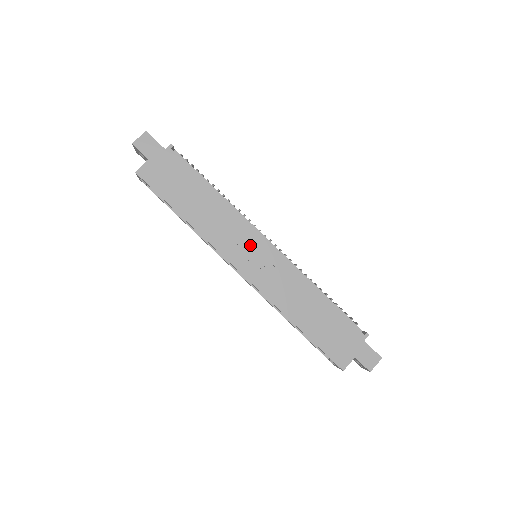
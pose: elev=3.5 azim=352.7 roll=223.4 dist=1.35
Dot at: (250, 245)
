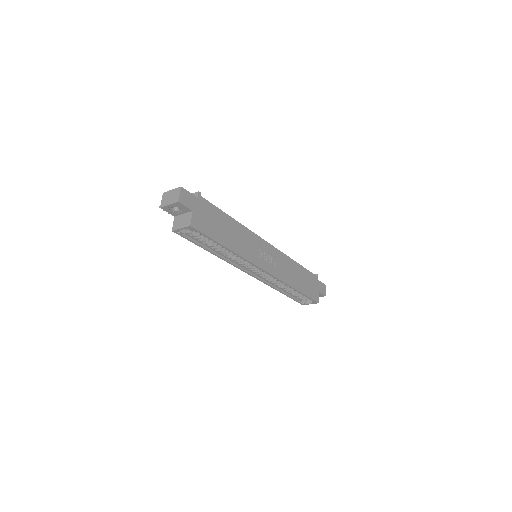
Dot at: (262, 249)
